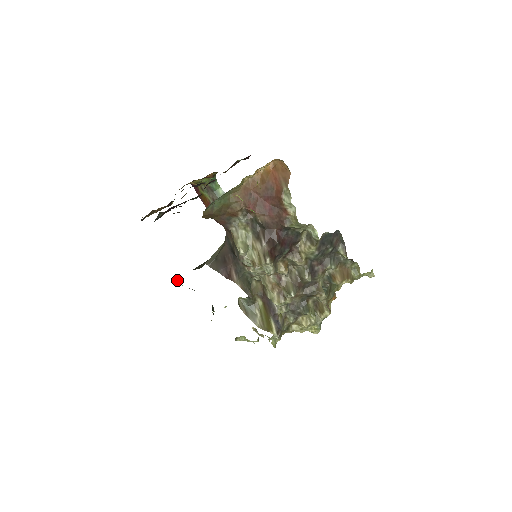
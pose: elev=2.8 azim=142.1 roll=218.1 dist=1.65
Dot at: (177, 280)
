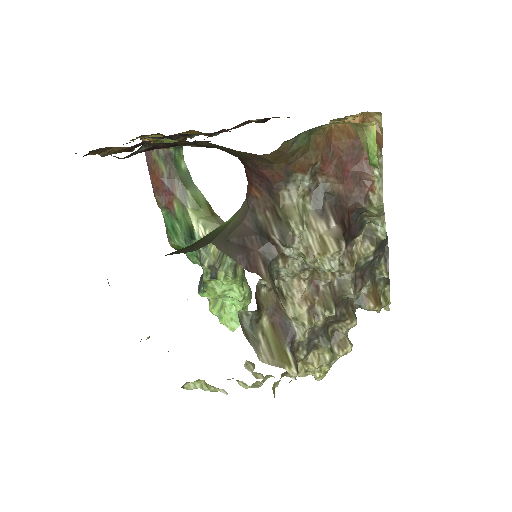
Dot at: occluded
